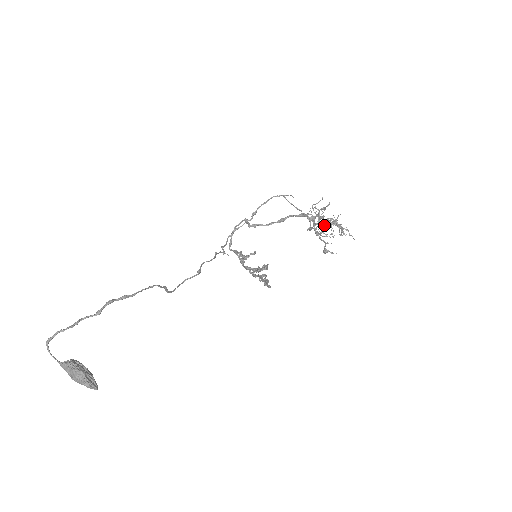
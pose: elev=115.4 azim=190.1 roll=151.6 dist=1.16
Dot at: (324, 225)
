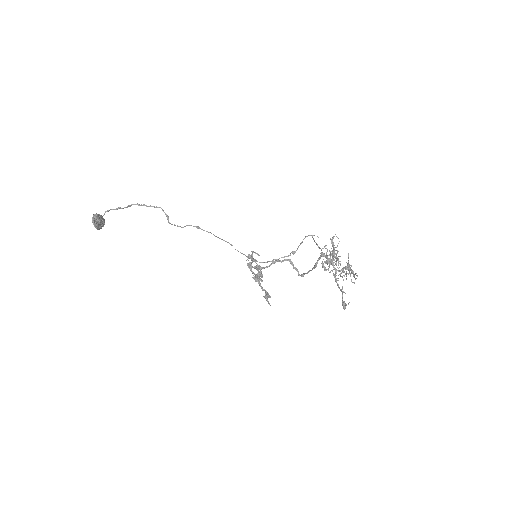
Dot at: (342, 271)
